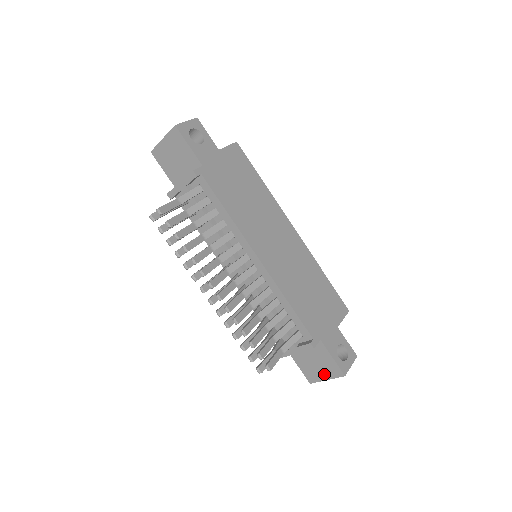
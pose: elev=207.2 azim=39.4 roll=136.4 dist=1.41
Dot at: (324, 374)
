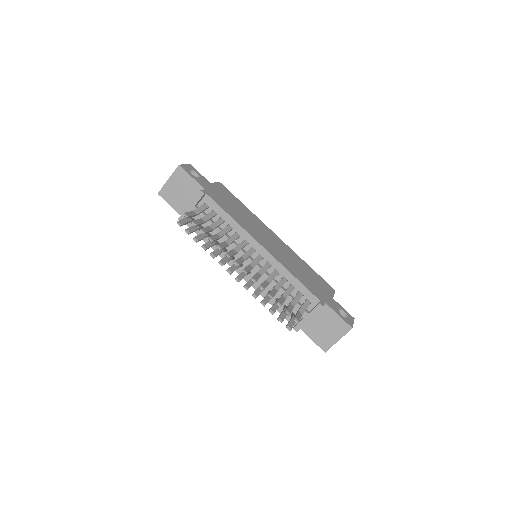
Dot at: (335, 336)
